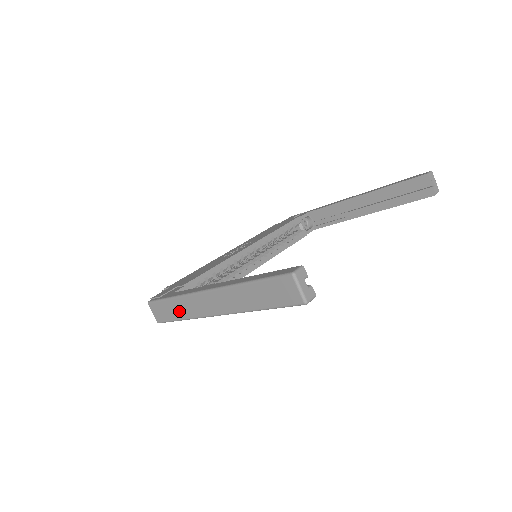
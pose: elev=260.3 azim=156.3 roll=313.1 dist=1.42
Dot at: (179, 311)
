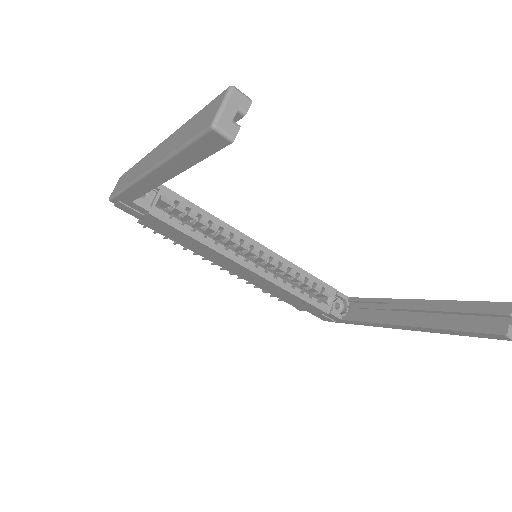
Dot at: (129, 178)
